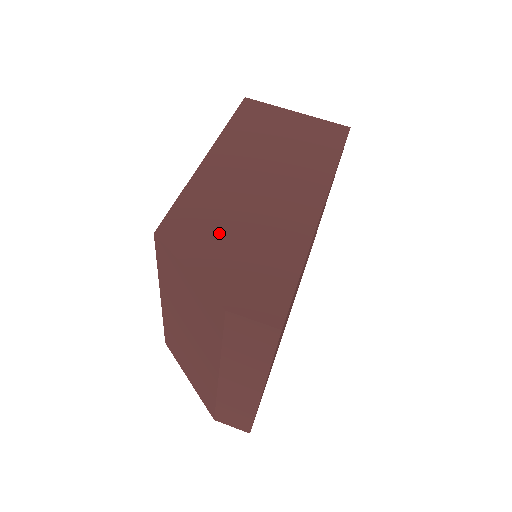
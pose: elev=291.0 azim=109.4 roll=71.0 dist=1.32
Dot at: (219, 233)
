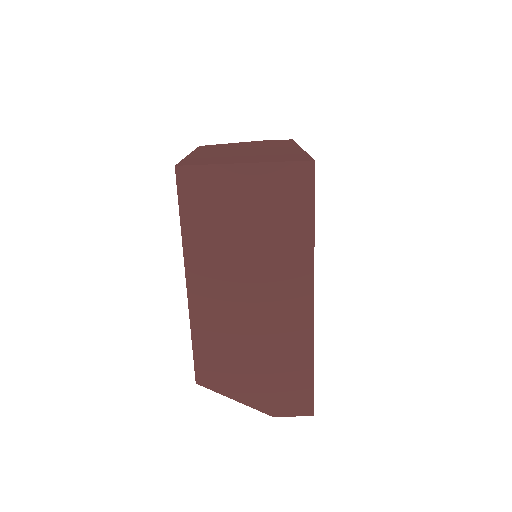
Dot at: (241, 364)
